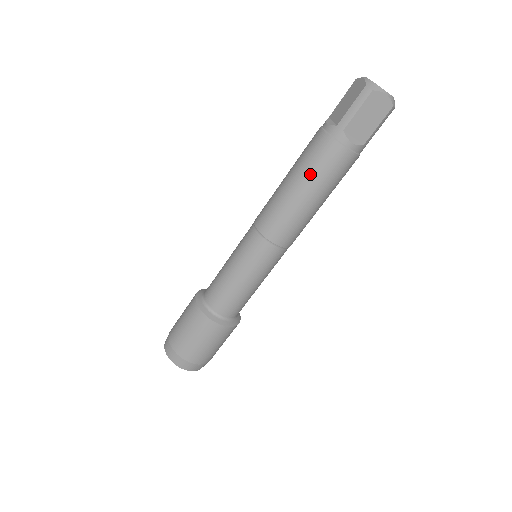
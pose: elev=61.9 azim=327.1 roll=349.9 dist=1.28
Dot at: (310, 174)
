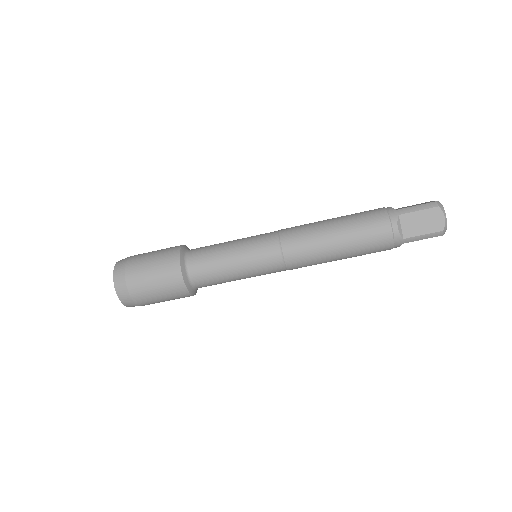
Dot at: (352, 223)
